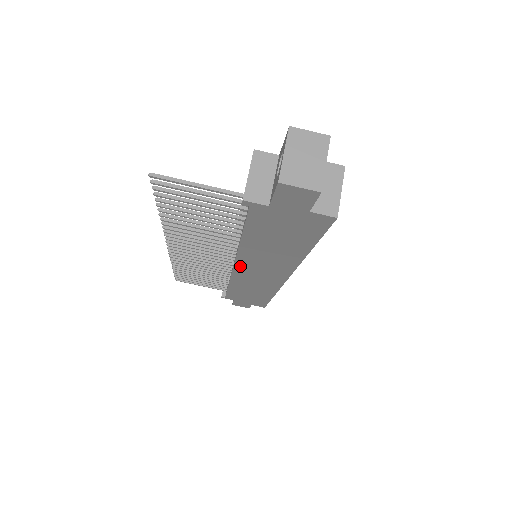
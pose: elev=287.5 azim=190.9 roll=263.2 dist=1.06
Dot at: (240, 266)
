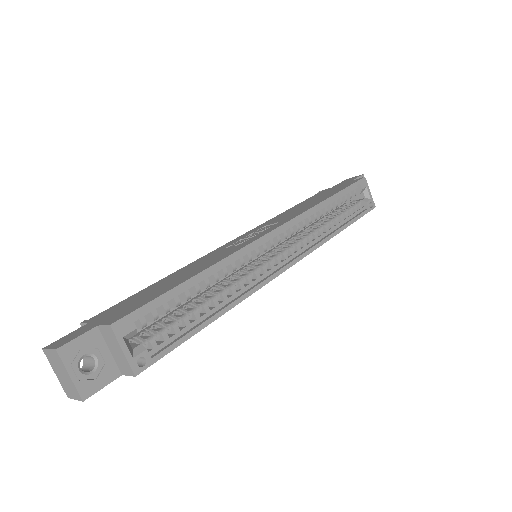
Dot at: occluded
